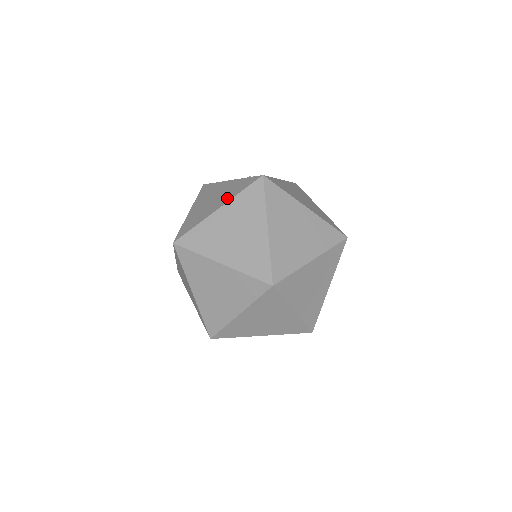
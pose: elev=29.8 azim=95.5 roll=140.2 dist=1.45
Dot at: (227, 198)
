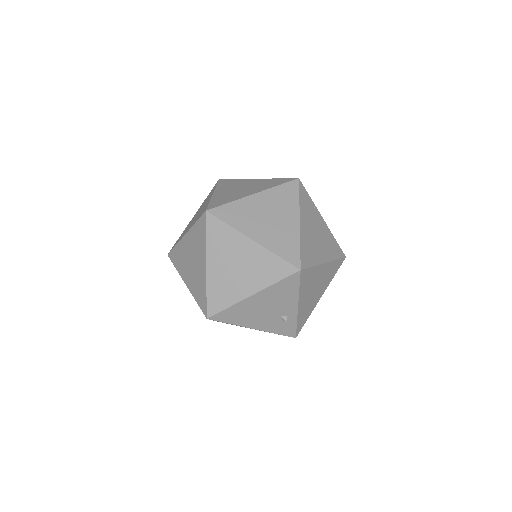
Dot at: occluded
